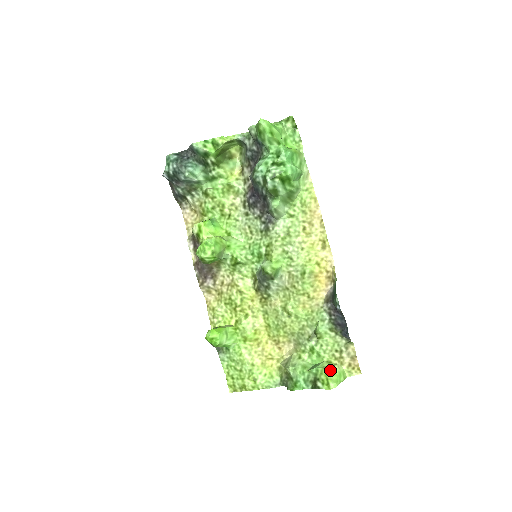
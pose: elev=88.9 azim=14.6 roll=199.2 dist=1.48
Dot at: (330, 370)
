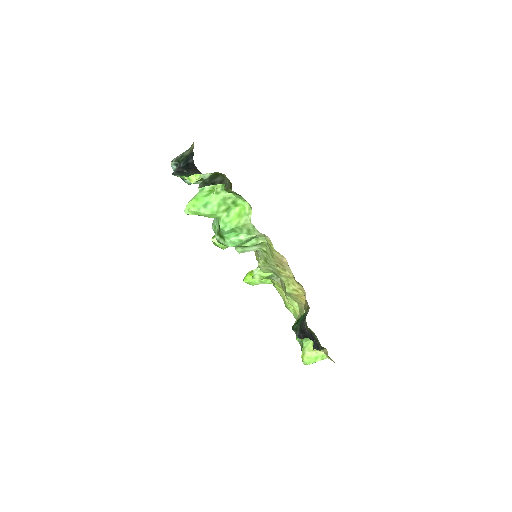
Dot at: (307, 353)
